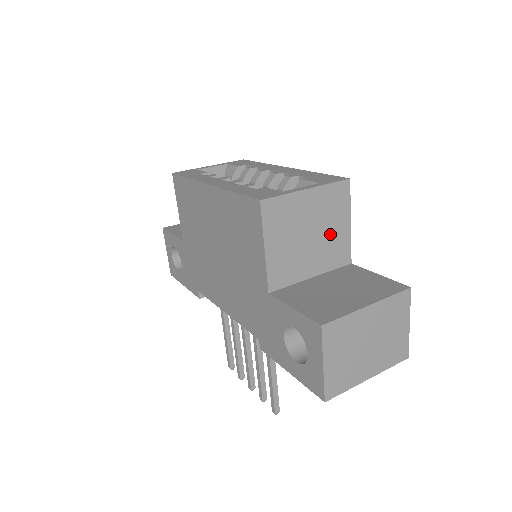
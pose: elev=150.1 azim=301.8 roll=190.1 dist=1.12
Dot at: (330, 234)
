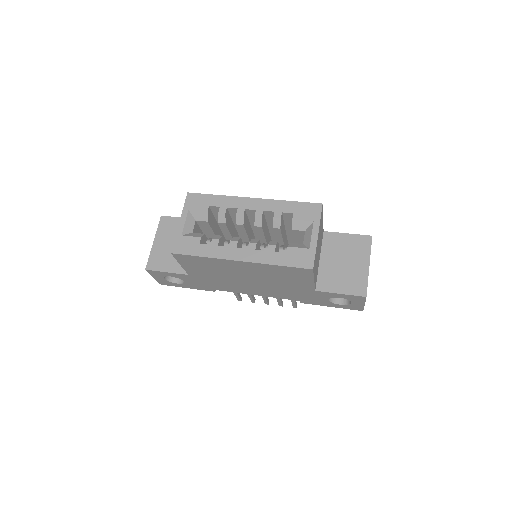
Dot at: occluded
